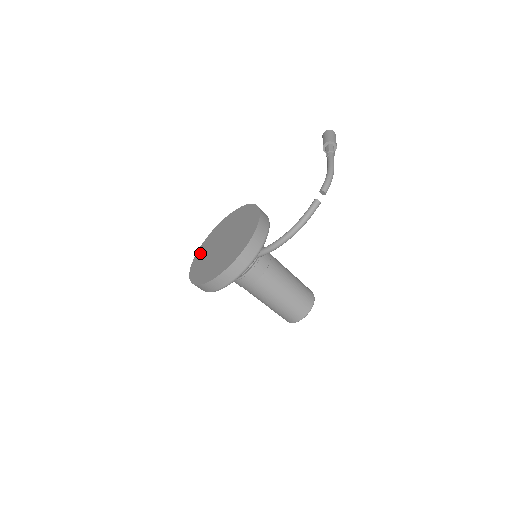
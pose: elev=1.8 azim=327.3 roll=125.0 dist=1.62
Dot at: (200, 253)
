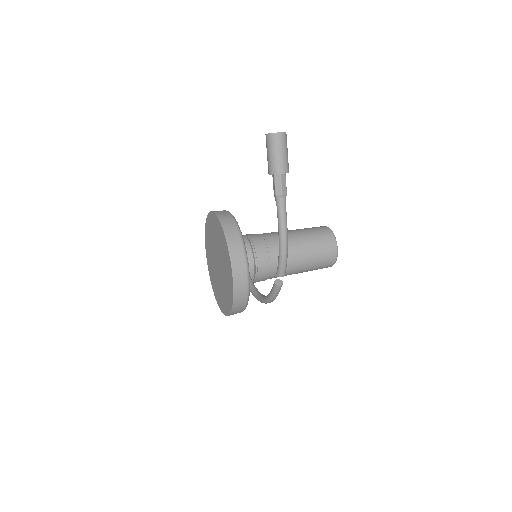
Dot at: (207, 245)
